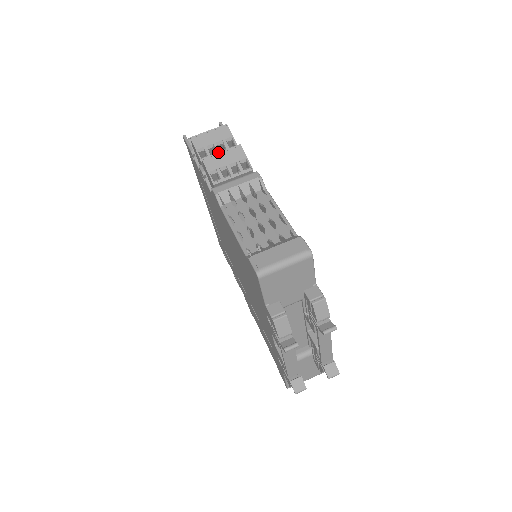
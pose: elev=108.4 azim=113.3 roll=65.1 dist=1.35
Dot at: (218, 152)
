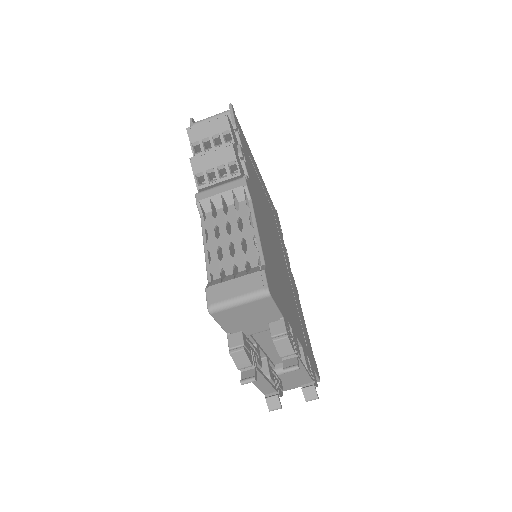
Dot at: (207, 151)
